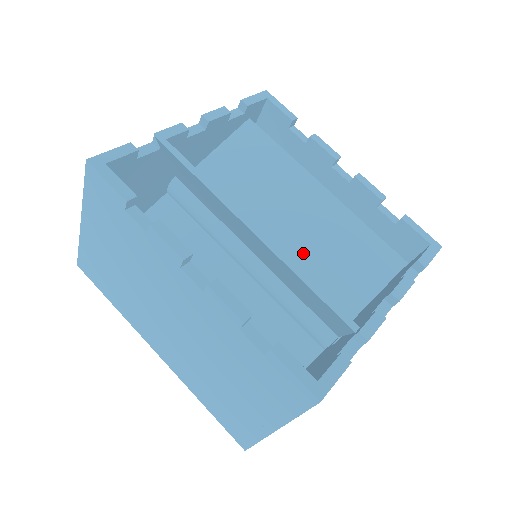
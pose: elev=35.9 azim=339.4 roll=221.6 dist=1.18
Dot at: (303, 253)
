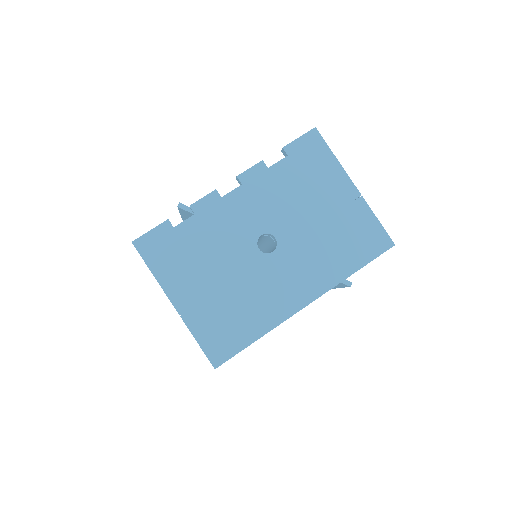
Dot at: occluded
